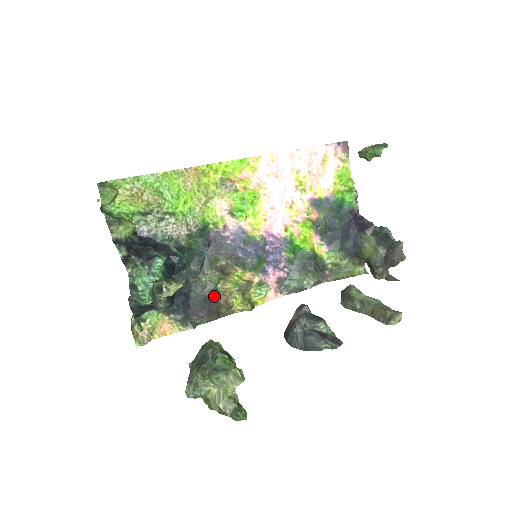
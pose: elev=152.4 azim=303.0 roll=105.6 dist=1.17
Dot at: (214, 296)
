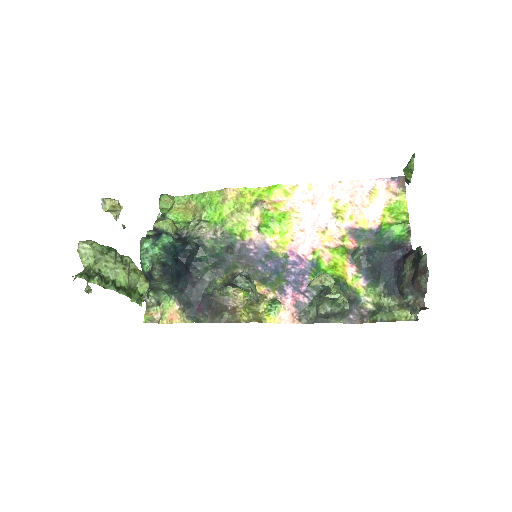
Dot at: (223, 299)
